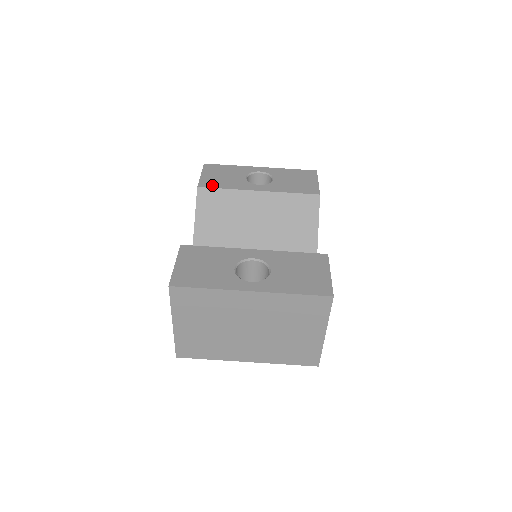
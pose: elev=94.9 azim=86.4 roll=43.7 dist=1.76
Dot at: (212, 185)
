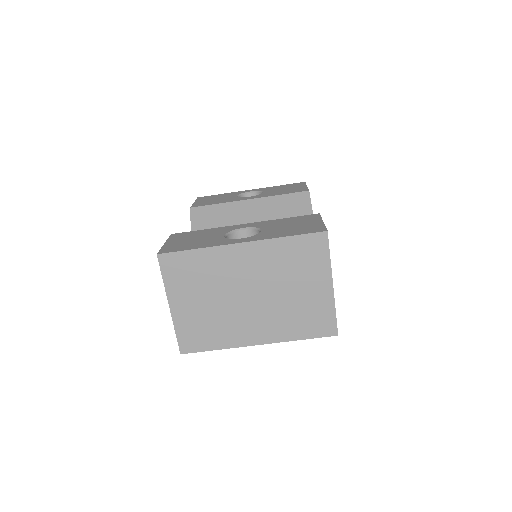
Dot at: (204, 204)
